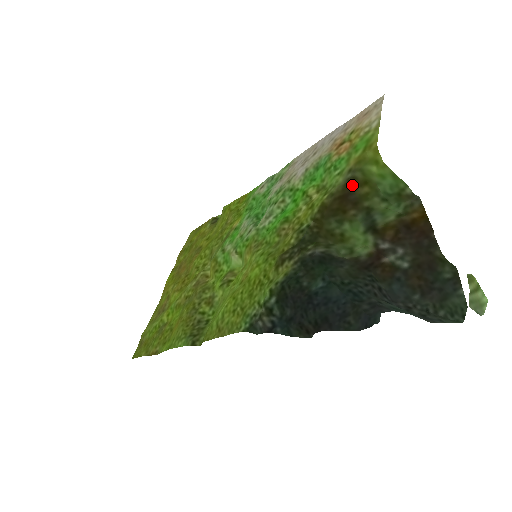
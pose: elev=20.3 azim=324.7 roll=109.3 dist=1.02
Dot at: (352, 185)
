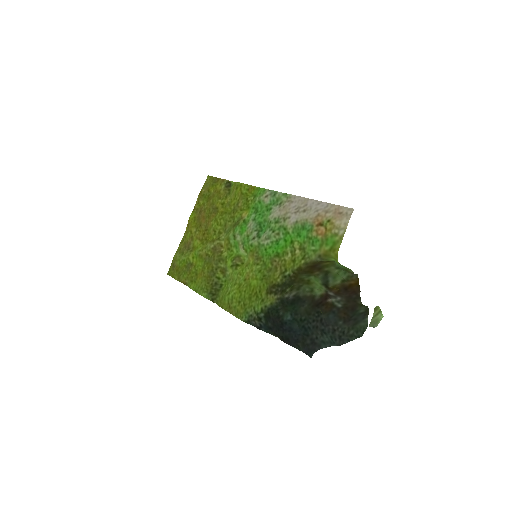
Dot at: (319, 262)
